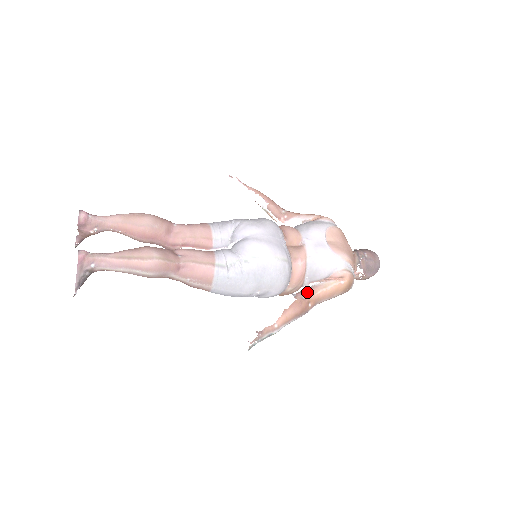
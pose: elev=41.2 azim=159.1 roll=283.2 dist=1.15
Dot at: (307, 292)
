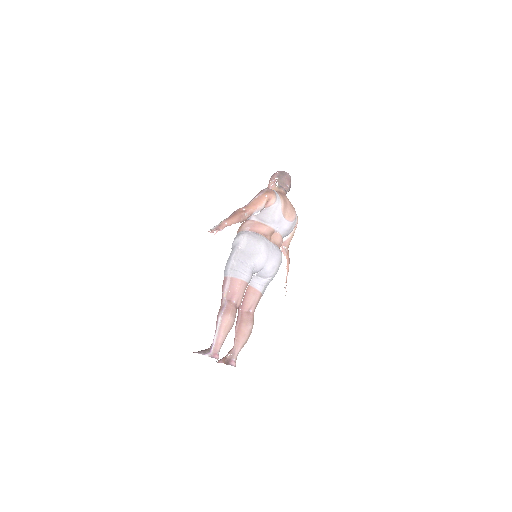
Dot at: (286, 246)
